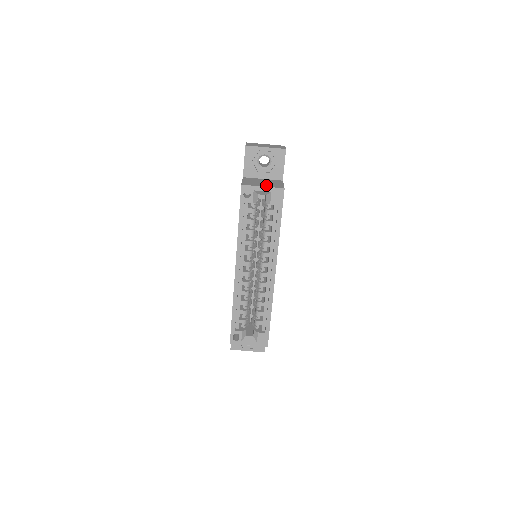
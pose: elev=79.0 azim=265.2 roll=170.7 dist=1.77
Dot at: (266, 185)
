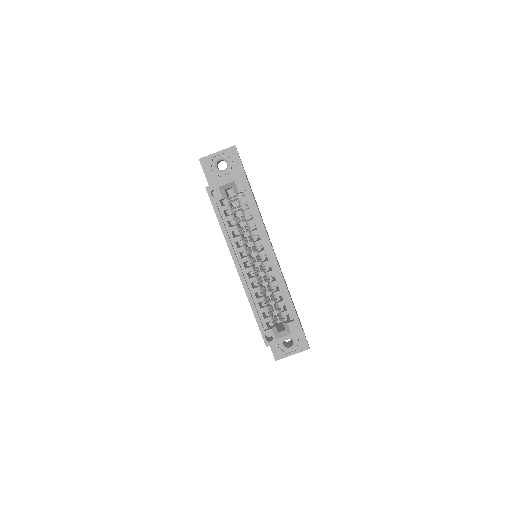
Dot at: occluded
